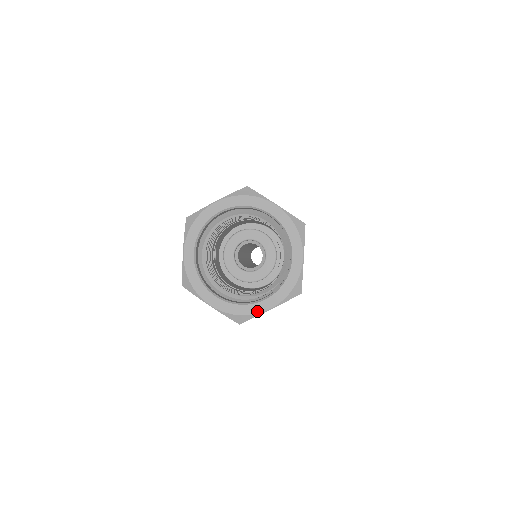
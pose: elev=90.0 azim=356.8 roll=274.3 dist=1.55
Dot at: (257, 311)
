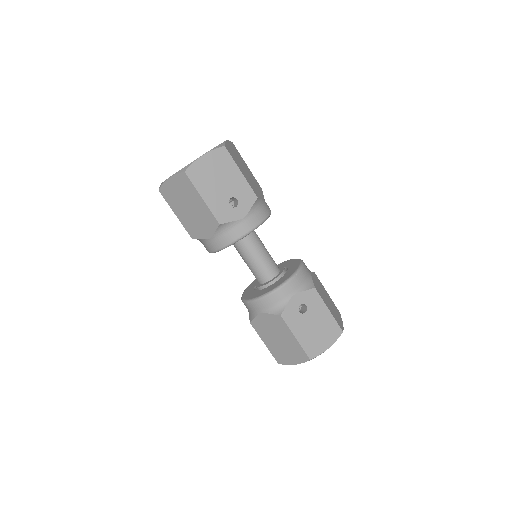
Dot at: (166, 180)
